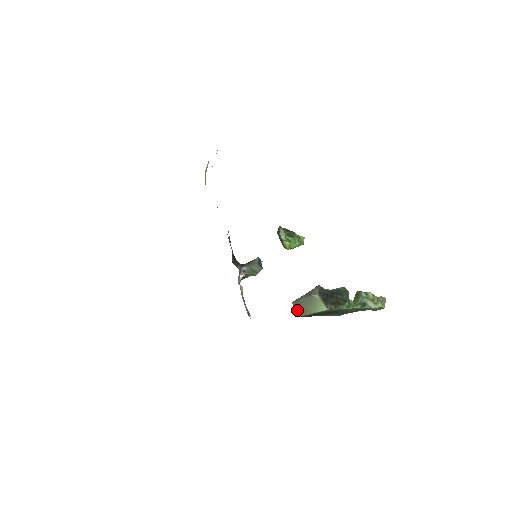
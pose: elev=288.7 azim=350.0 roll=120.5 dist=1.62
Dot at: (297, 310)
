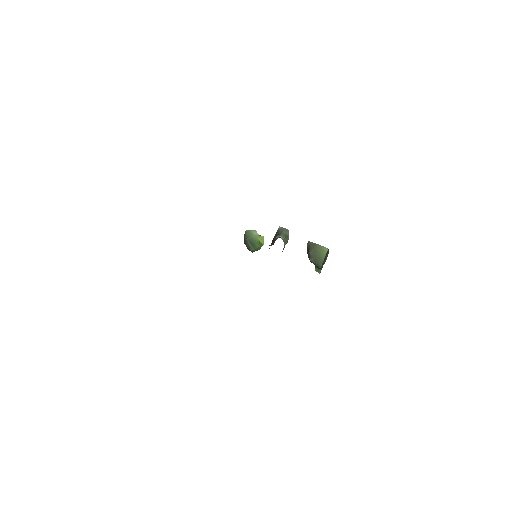
Dot at: (316, 263)
